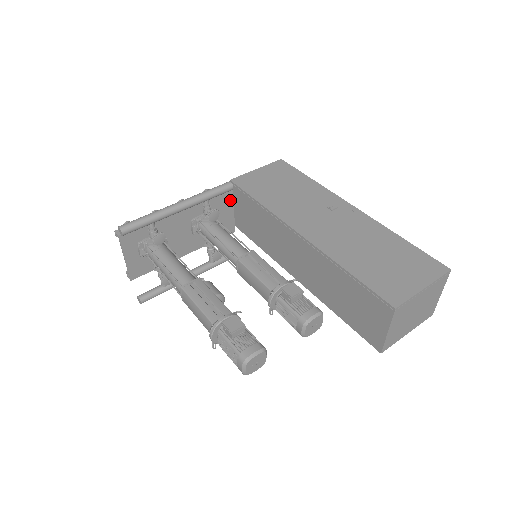
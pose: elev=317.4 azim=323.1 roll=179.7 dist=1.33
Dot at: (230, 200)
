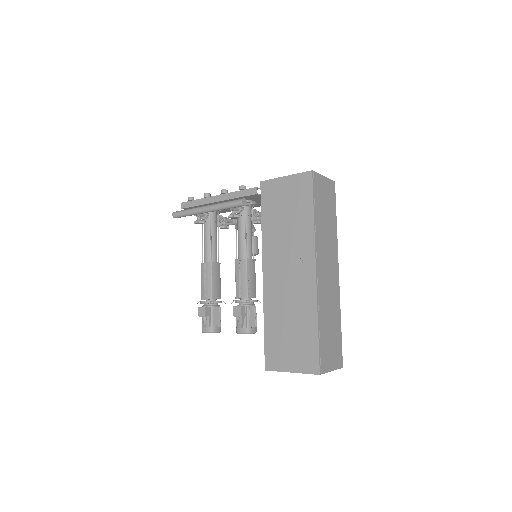
Dot at: (260, 196)
